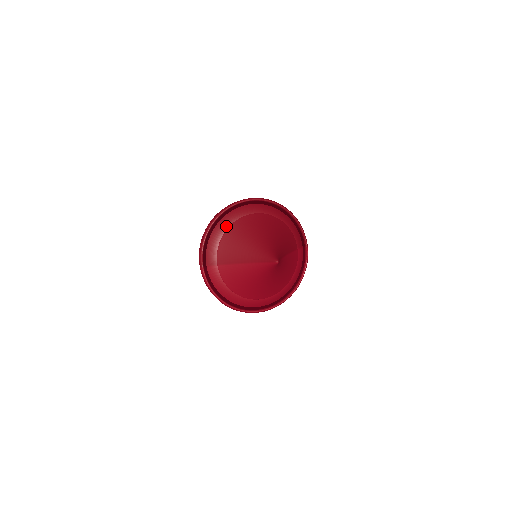
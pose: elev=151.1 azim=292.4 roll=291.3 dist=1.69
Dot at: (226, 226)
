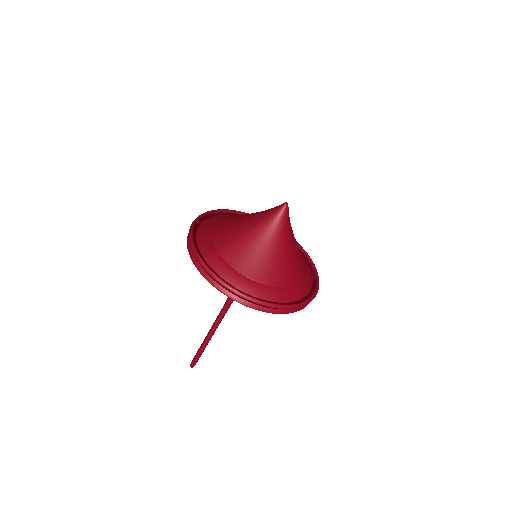
Dot at: (211, 222)
